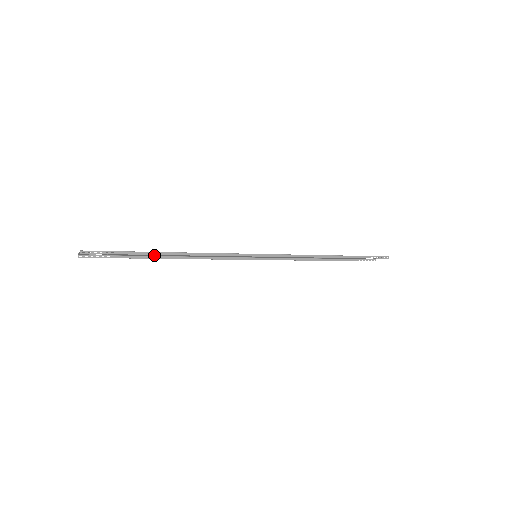
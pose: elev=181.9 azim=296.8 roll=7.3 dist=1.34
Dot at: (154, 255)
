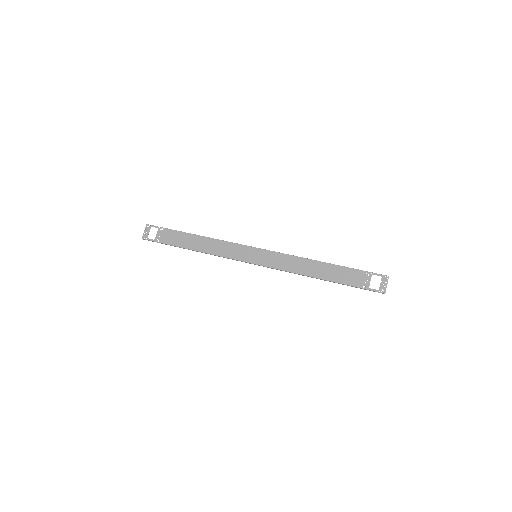
Dot at: (188, 235)
